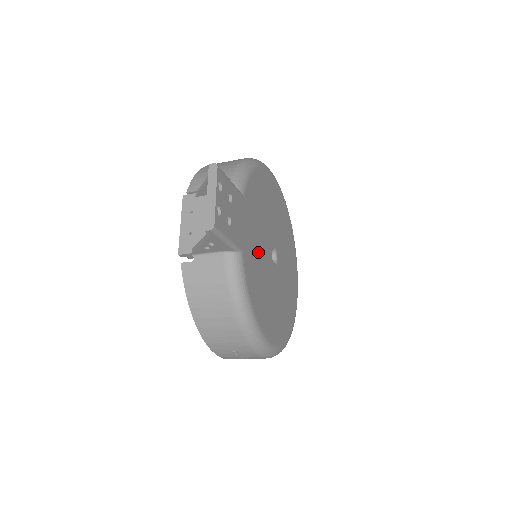
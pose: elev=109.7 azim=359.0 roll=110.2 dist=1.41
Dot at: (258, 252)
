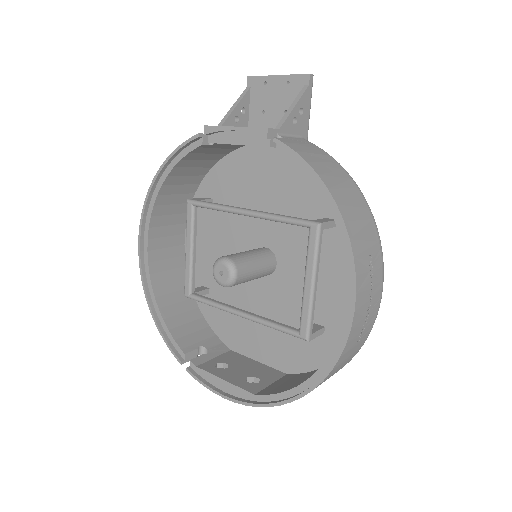
Dot at: (286, 204)
